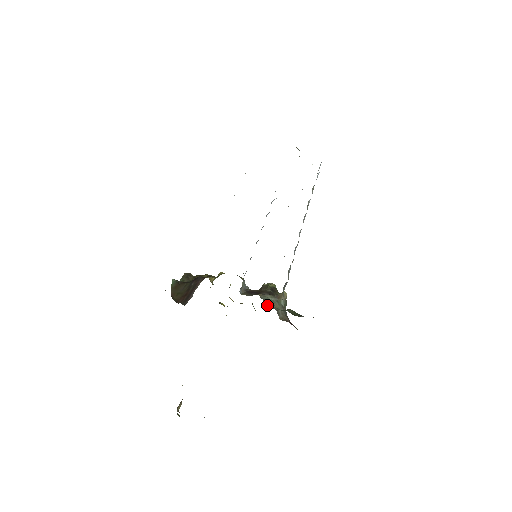
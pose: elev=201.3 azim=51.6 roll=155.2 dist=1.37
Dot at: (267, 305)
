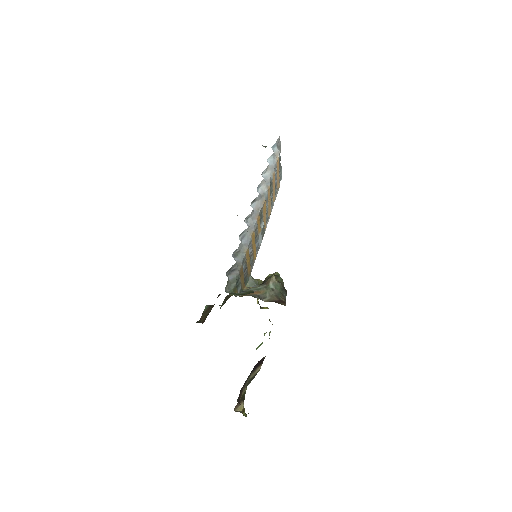
Dot at: (242, 295)
